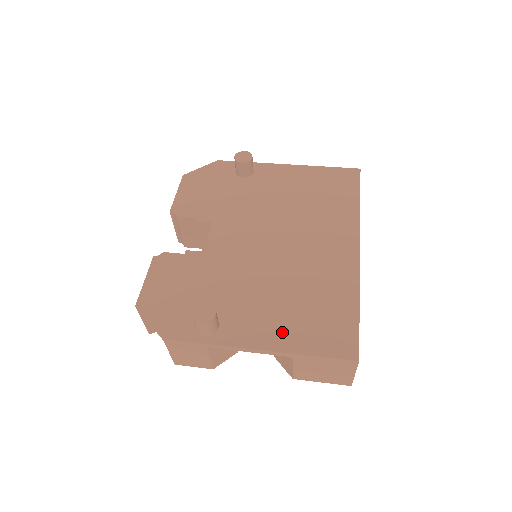
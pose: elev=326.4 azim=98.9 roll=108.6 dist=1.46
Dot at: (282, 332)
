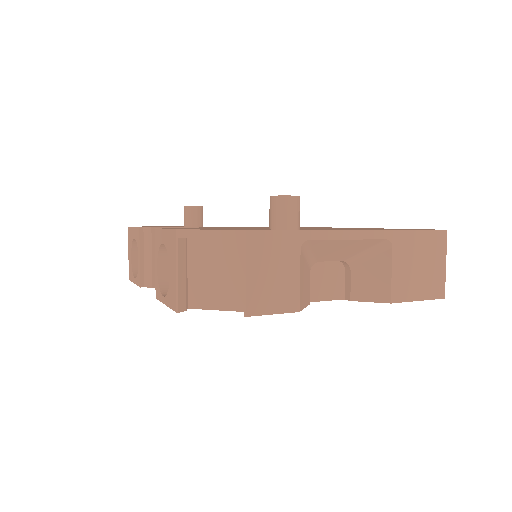
Dot at: (362, 229)
